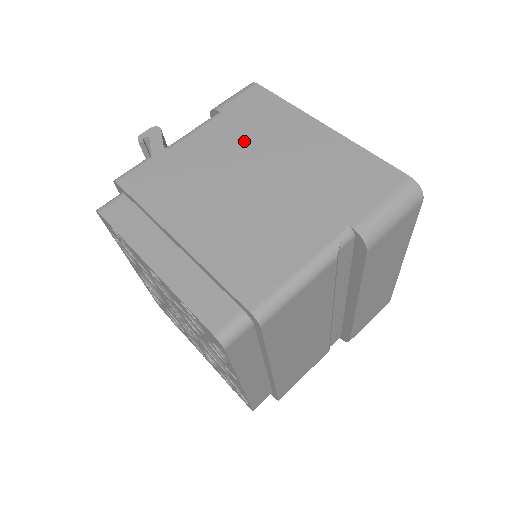
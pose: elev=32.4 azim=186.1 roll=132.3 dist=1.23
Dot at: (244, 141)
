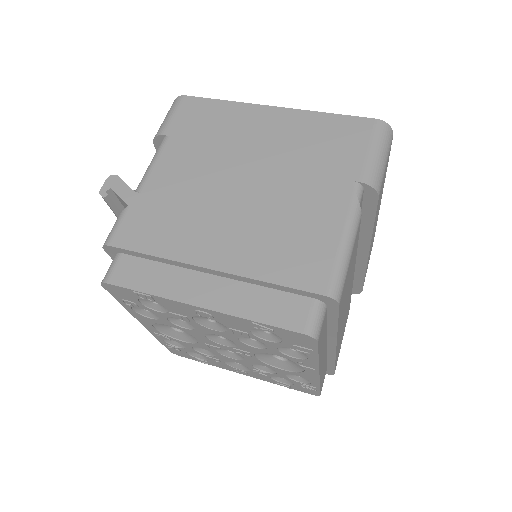
Dot at: (210, 152)
